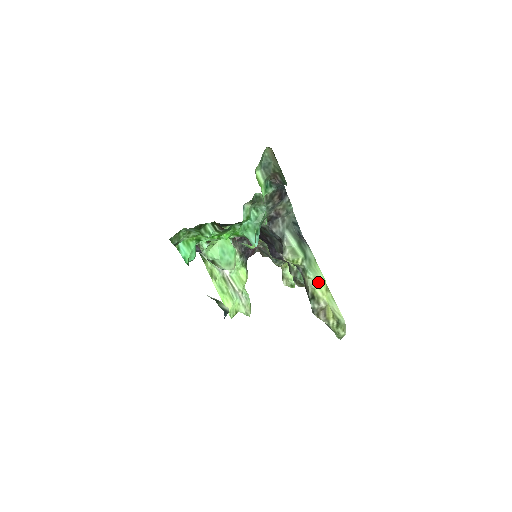
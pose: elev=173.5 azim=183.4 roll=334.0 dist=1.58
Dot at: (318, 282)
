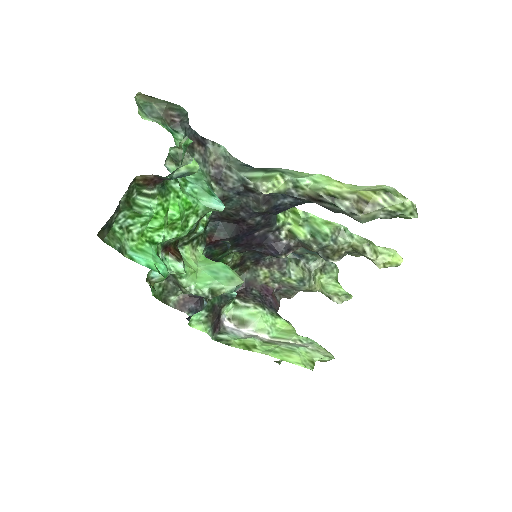
Dot at: (321, 182)
